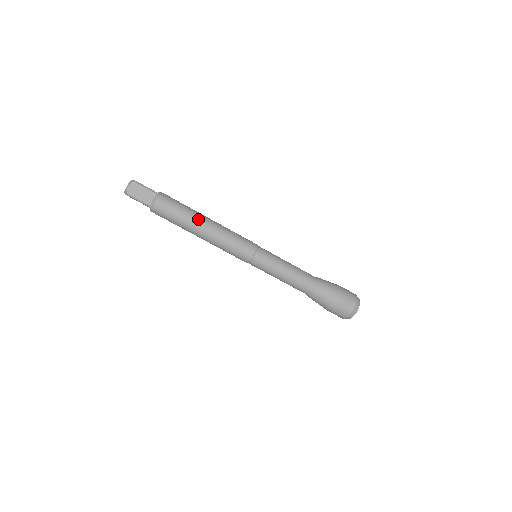
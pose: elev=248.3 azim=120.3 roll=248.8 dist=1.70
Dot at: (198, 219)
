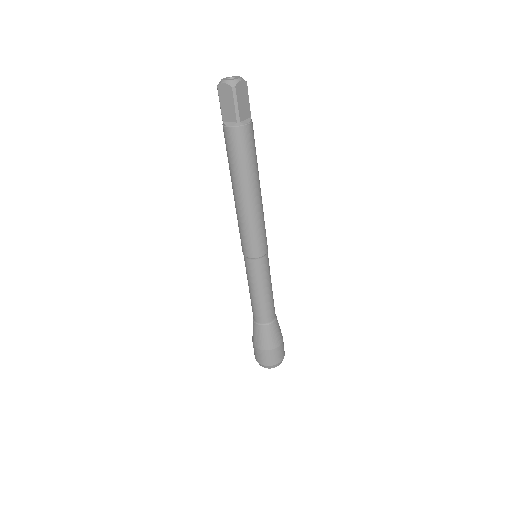
Dot at: (242, 185)
